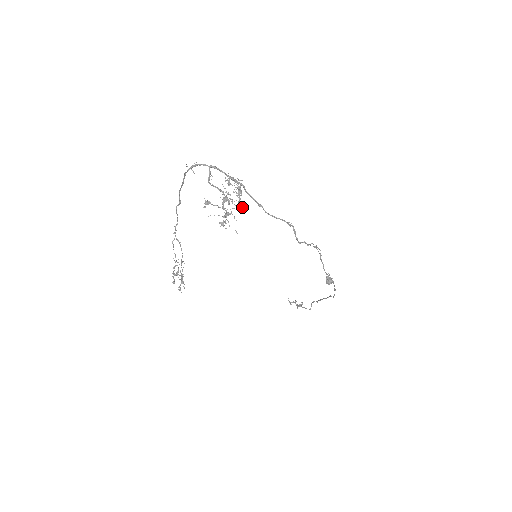
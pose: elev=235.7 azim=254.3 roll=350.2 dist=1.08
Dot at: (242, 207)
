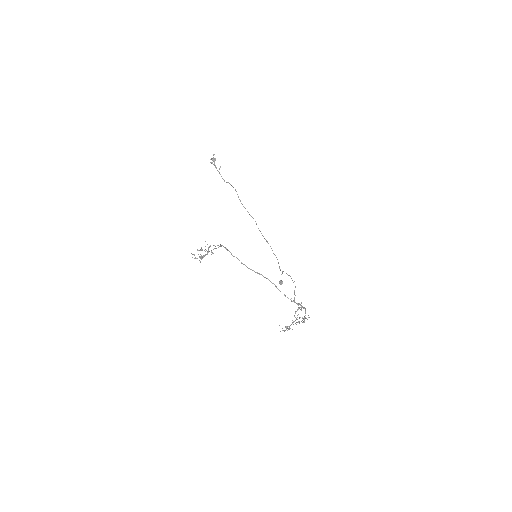
Dot at: (297, 322)
